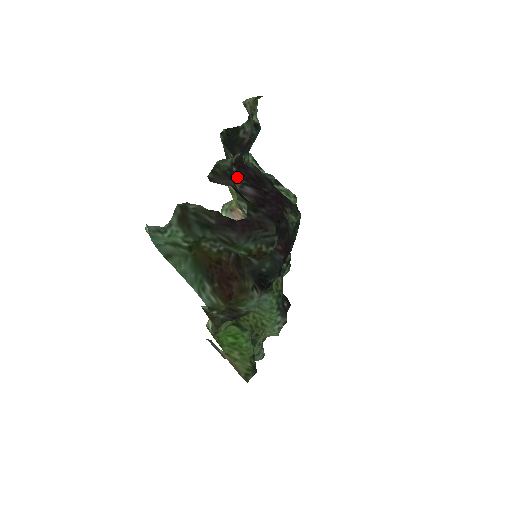
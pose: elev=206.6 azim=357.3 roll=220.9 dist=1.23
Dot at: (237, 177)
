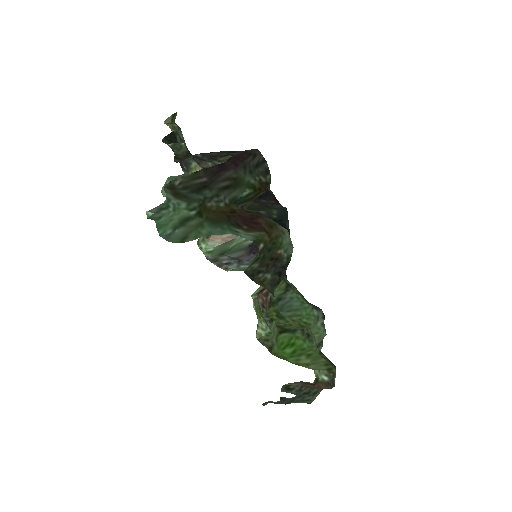
Dot at: occluded
